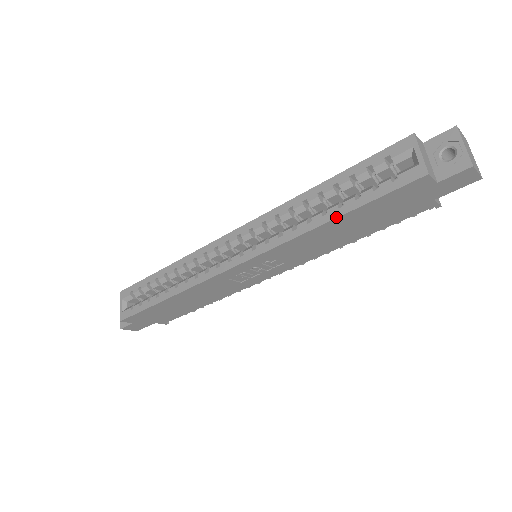
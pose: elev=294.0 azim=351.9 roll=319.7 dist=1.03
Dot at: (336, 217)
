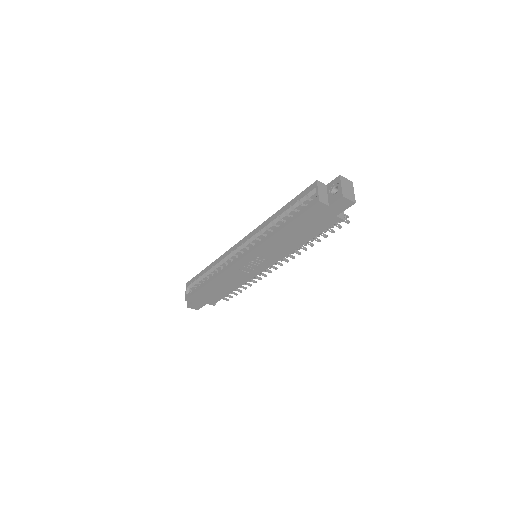
Dot at: (282, 228)
